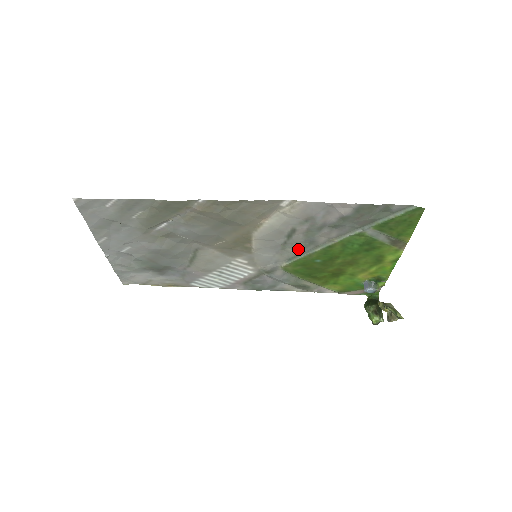
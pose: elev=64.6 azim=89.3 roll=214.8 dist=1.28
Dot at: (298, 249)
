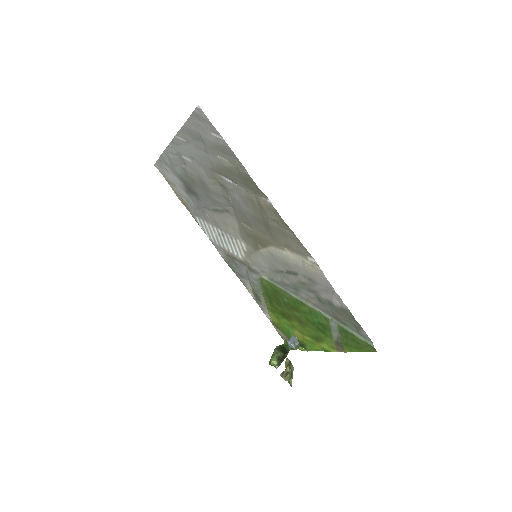
Dot at: (284, 282)
